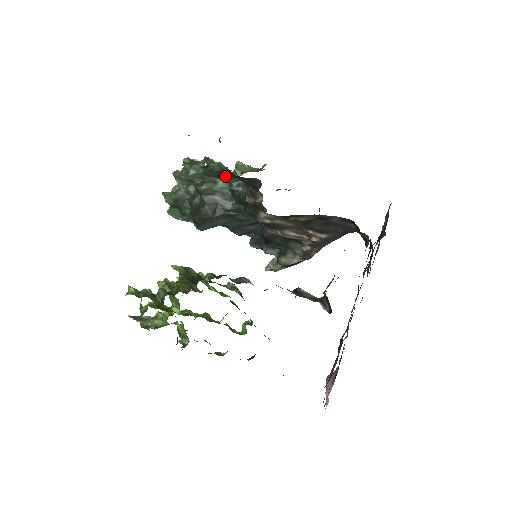
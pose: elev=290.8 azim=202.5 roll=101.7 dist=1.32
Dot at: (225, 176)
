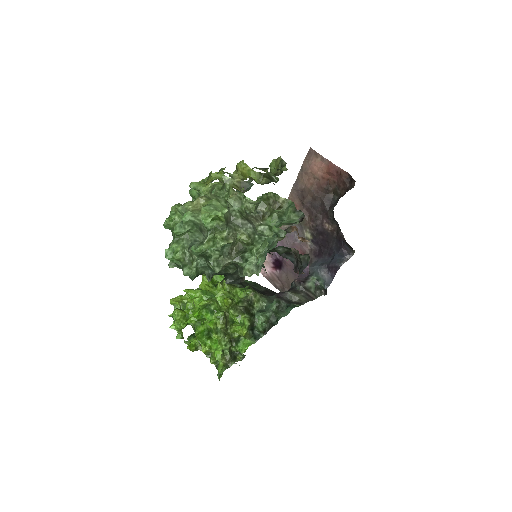
Dot at: occluded
